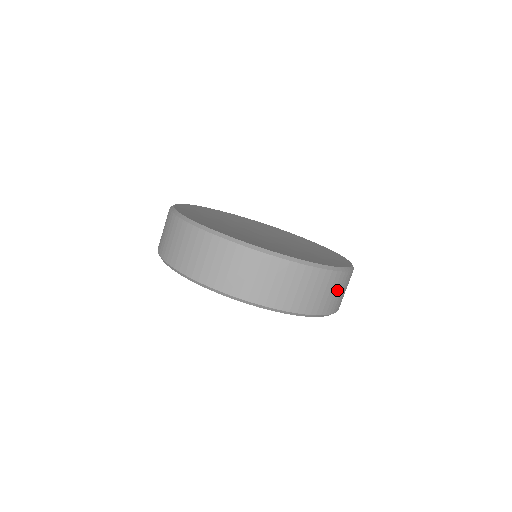
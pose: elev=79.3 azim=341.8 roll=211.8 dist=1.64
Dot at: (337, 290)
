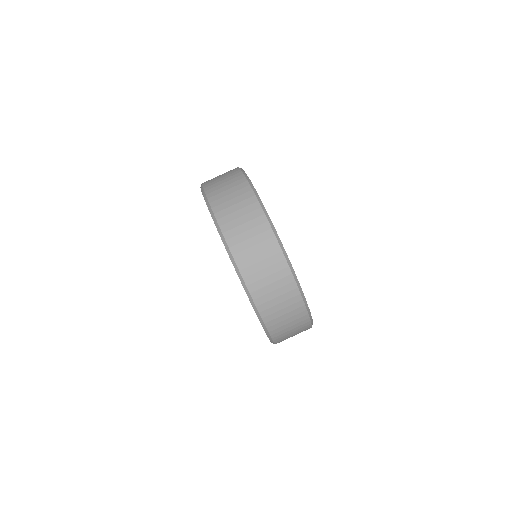
Dot at: (296, 333)
